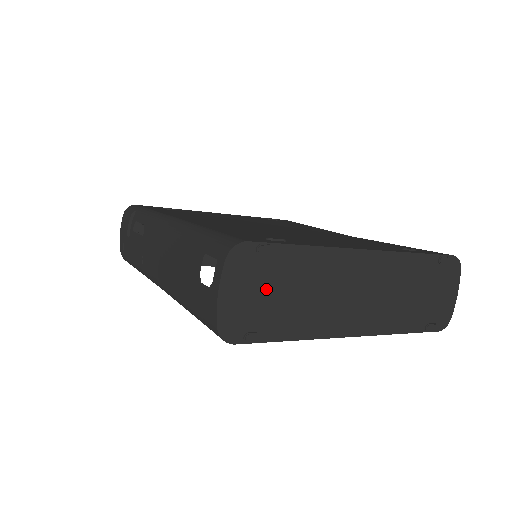
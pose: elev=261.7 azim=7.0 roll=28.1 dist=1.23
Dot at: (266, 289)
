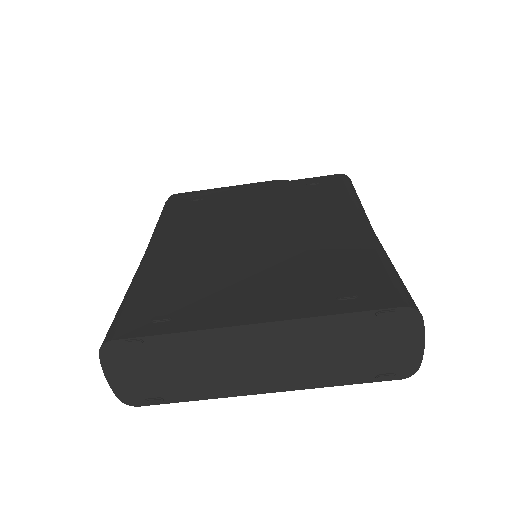
Dot at: (149, 369)
